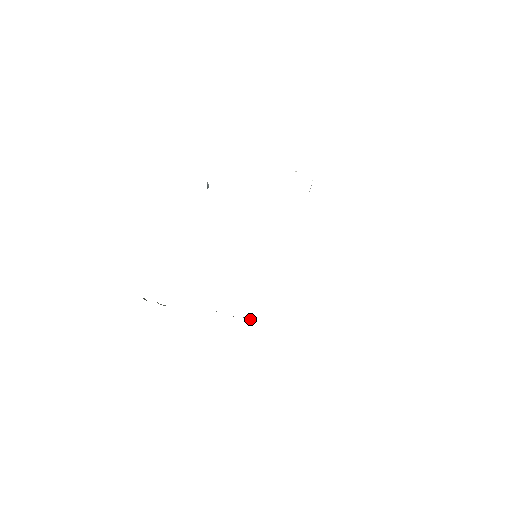
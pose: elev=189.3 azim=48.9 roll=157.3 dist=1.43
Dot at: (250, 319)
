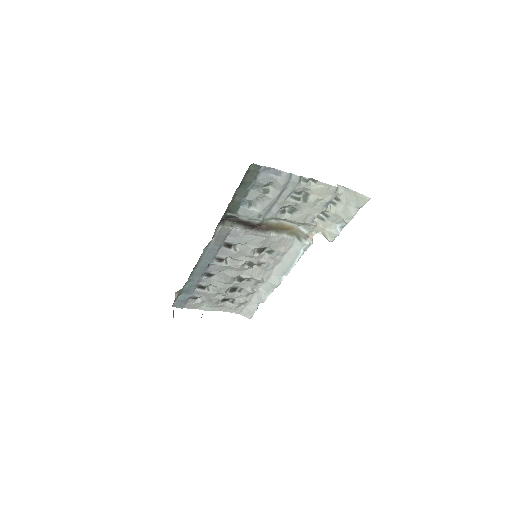
Dot at: (208, 264)
